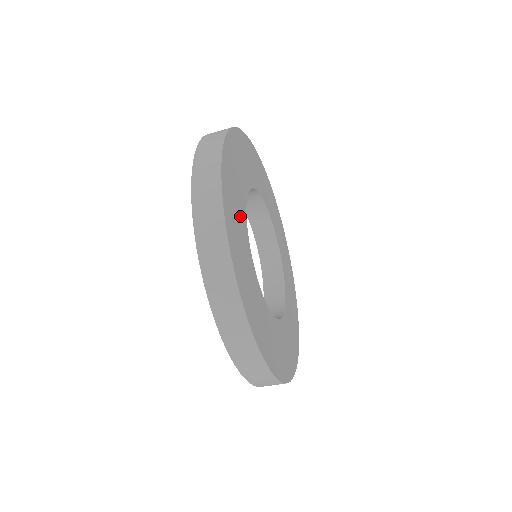
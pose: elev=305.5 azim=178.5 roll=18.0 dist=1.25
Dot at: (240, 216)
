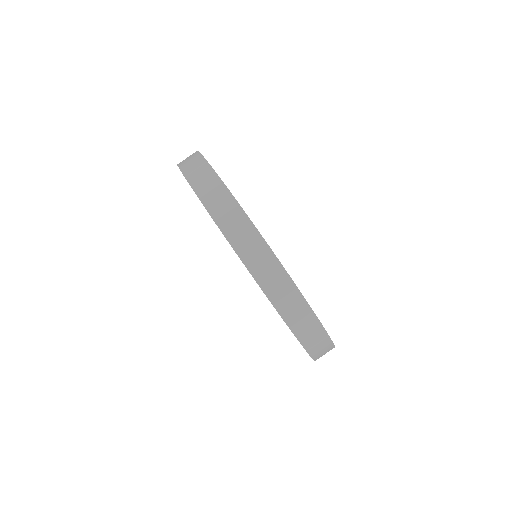
Dot at: occluded
